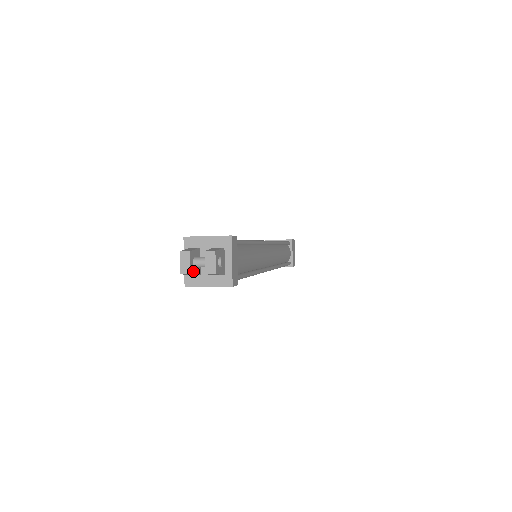
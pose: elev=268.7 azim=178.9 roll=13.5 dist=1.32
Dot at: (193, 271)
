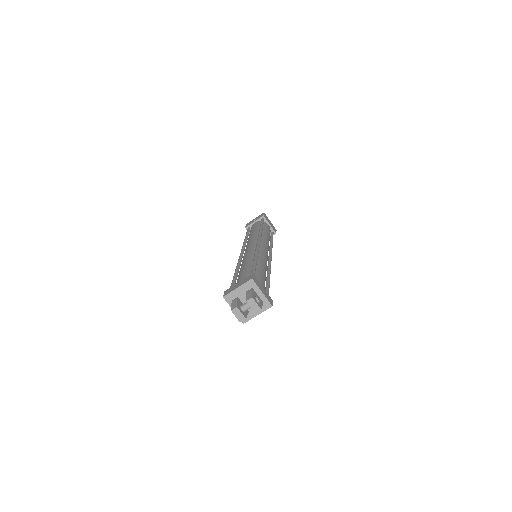
Dot at: (245, 315)
